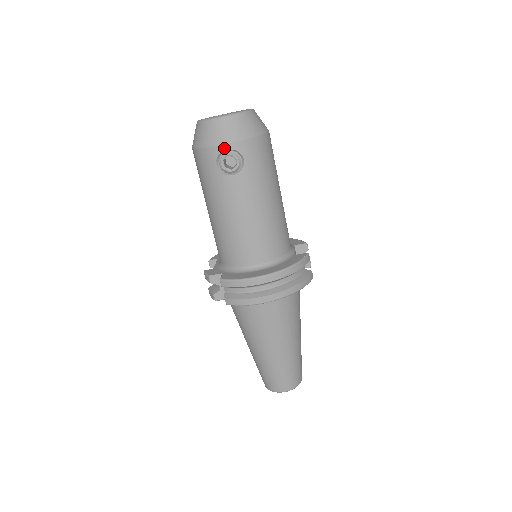
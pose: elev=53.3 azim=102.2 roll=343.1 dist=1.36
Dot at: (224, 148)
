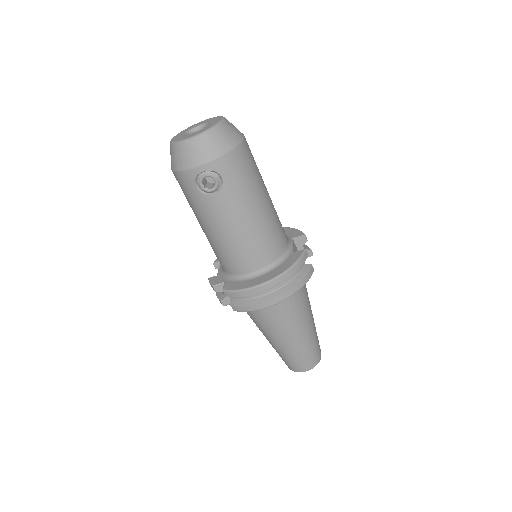
Dot at: (200, 170)
